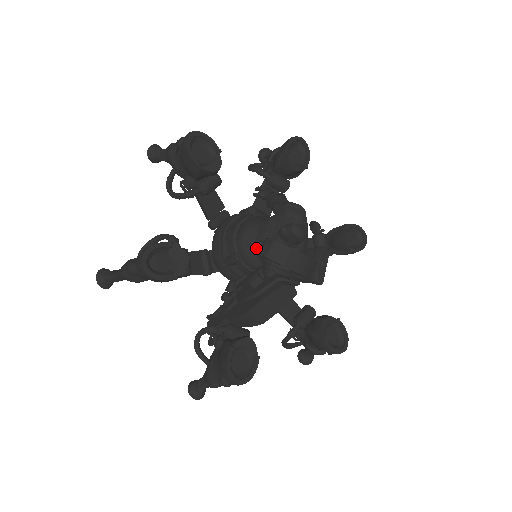
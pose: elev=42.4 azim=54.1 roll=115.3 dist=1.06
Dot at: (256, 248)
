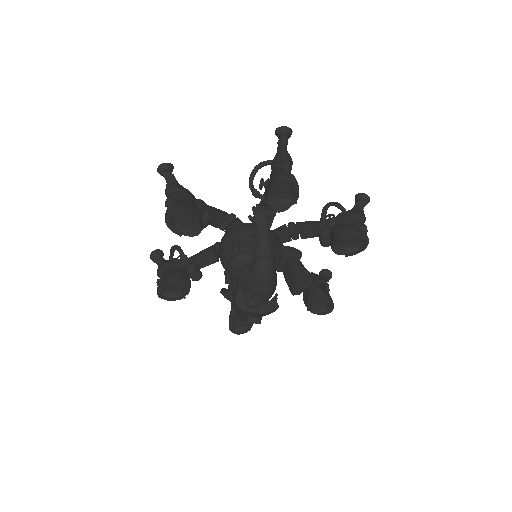
Dot at: occluded
